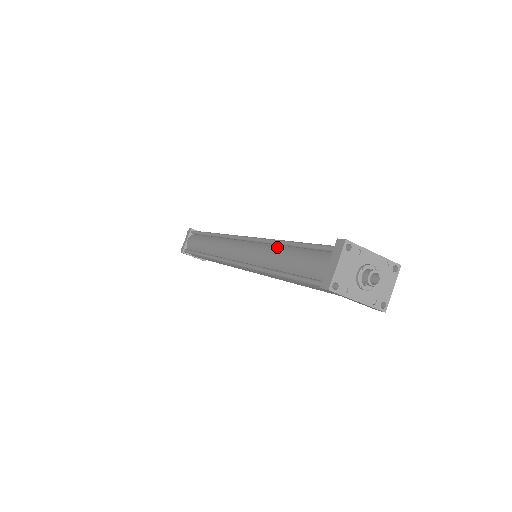
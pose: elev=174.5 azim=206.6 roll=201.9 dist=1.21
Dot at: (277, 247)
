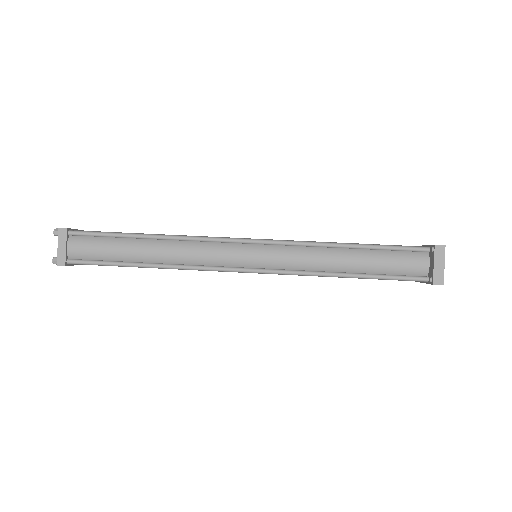
Dot at: (323, 250)
